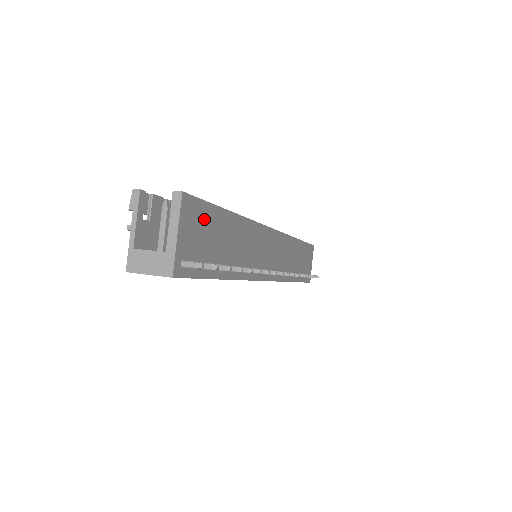
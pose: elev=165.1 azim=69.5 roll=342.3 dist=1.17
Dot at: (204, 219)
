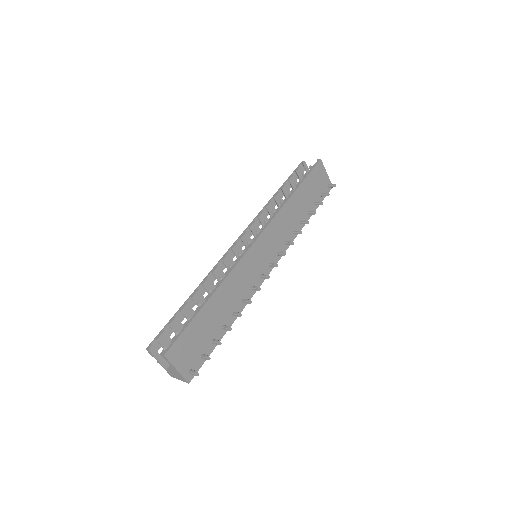
Dot at: (188, 339)
